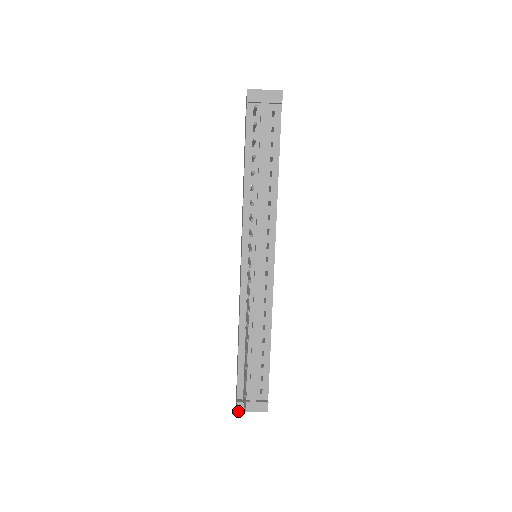
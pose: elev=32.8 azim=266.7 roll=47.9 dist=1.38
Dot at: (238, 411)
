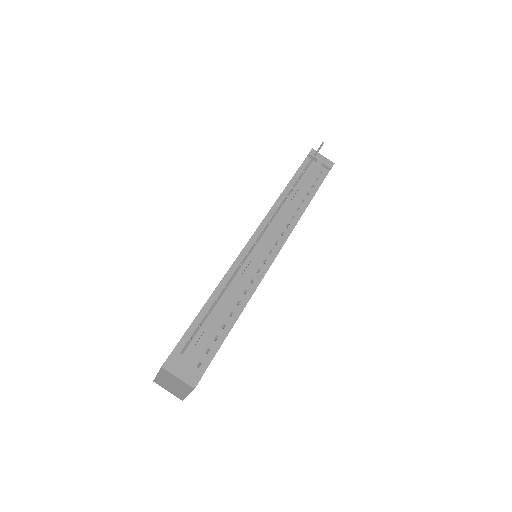
Dot at: (163, 367)
